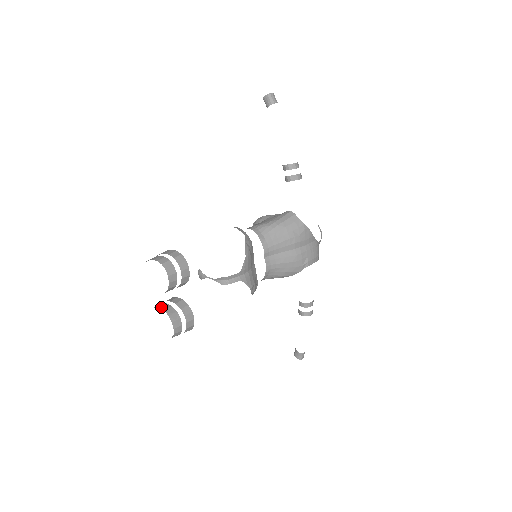
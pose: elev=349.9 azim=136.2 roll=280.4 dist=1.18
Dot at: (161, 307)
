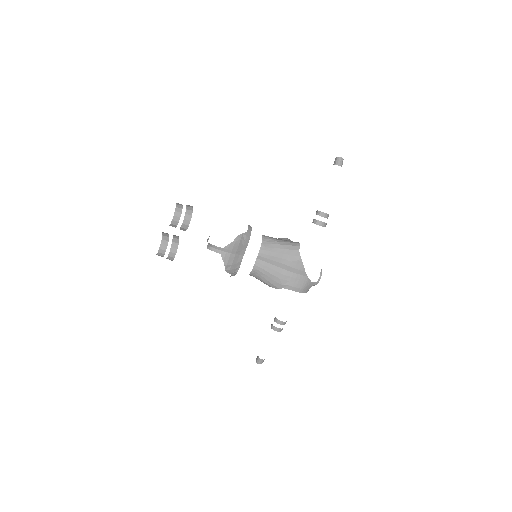
Dot at: (164, 233)
